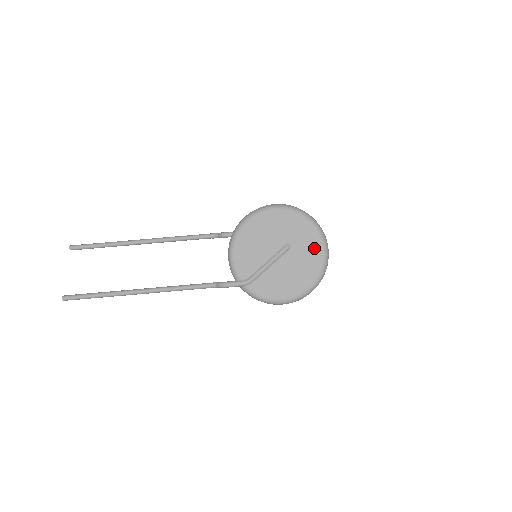
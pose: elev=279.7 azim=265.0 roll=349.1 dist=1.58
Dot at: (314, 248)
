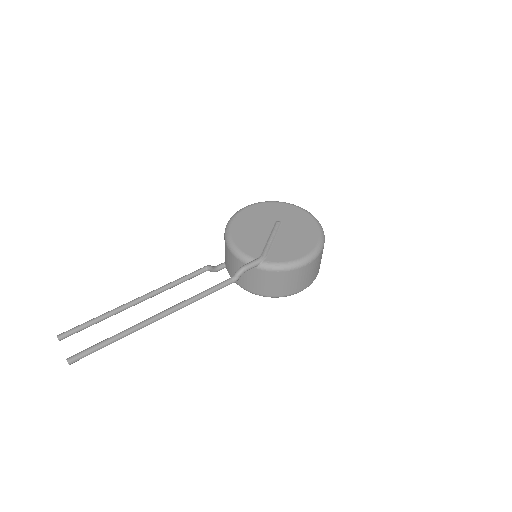
Dot at: (300, 216)
